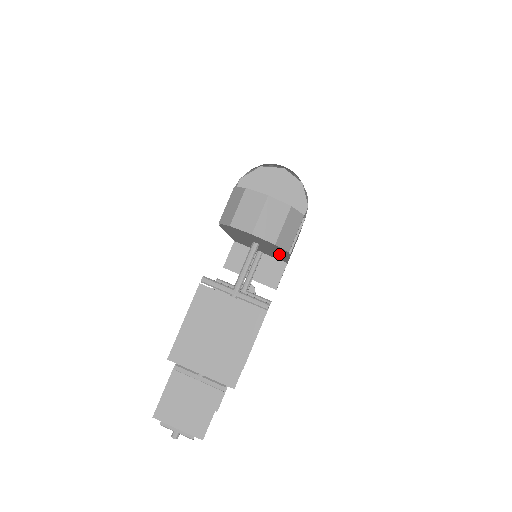
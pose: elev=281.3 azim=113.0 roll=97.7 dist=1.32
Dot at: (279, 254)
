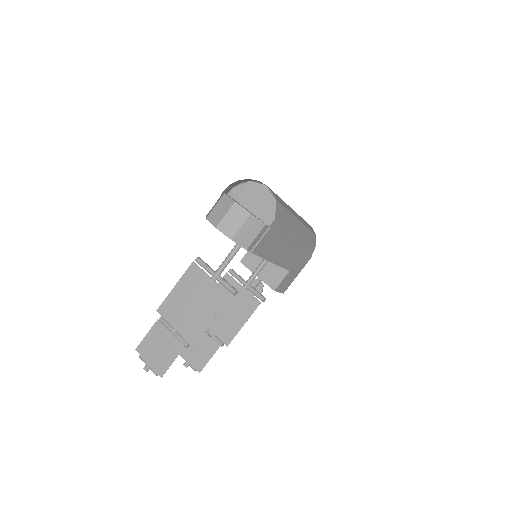
Dot at: occluded
